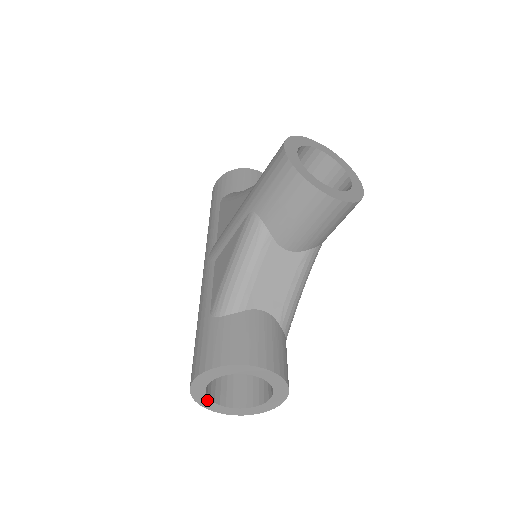
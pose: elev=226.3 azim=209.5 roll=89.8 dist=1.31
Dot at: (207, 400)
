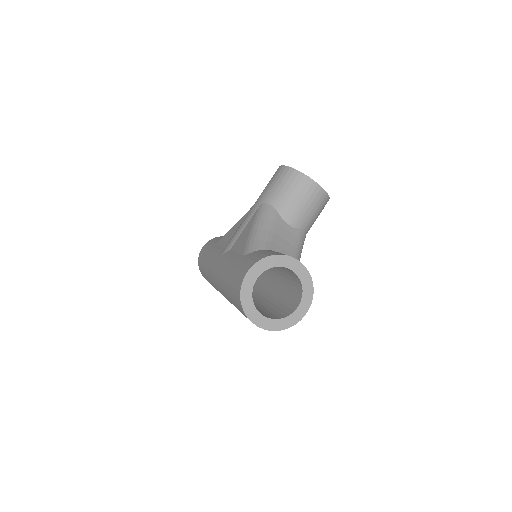
Dot at: (251, 305)
